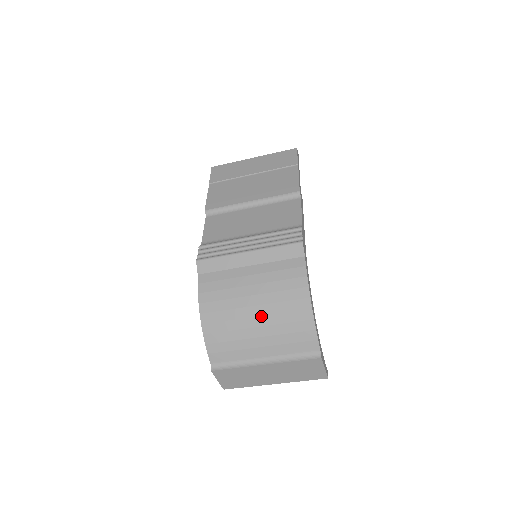
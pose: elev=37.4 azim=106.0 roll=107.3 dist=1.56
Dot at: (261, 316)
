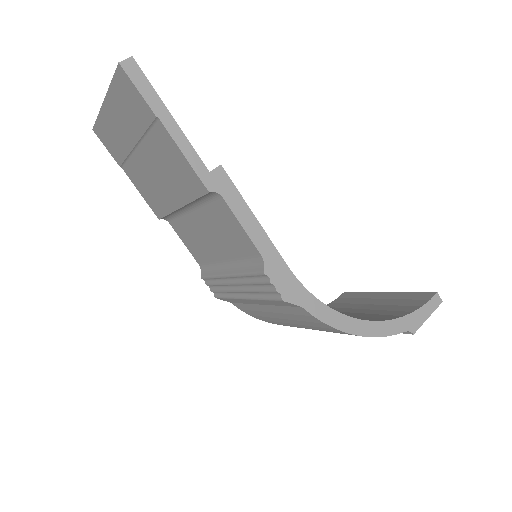
Dot at: occluded
